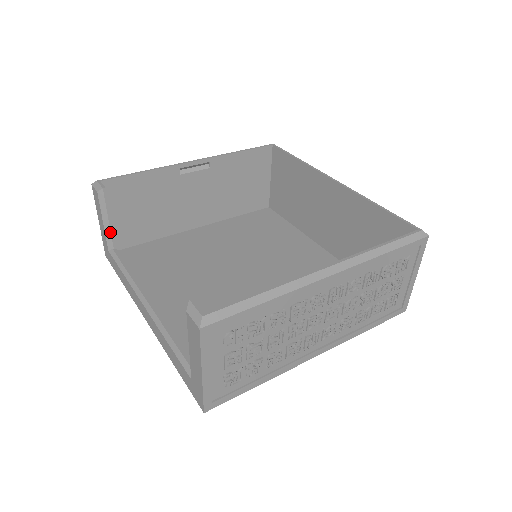
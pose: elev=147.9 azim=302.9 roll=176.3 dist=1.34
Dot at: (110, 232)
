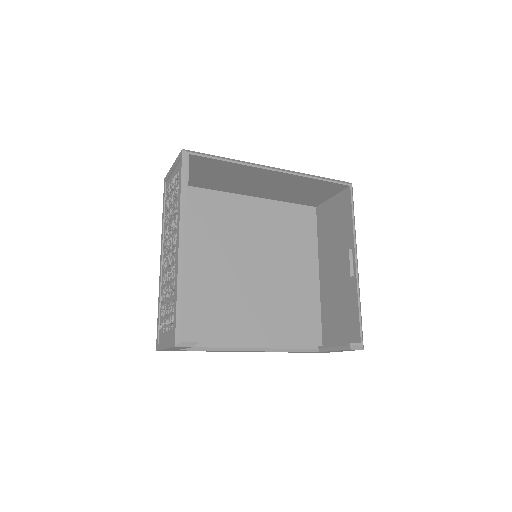
Dot at: occluded
